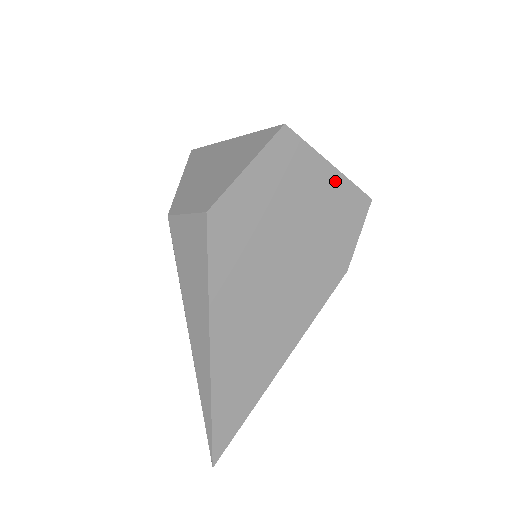
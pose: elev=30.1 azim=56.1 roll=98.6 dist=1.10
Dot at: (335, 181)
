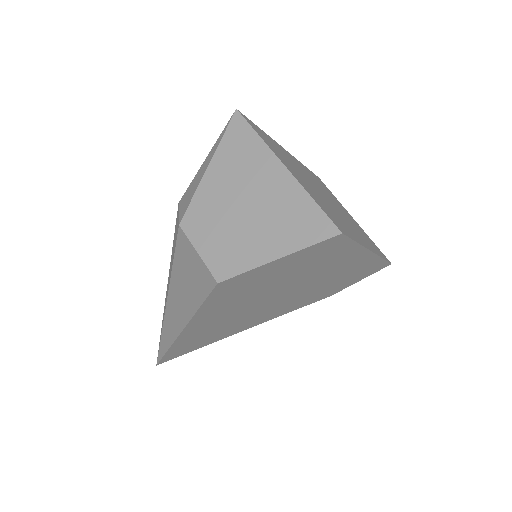
Dot at: (365, 258)
